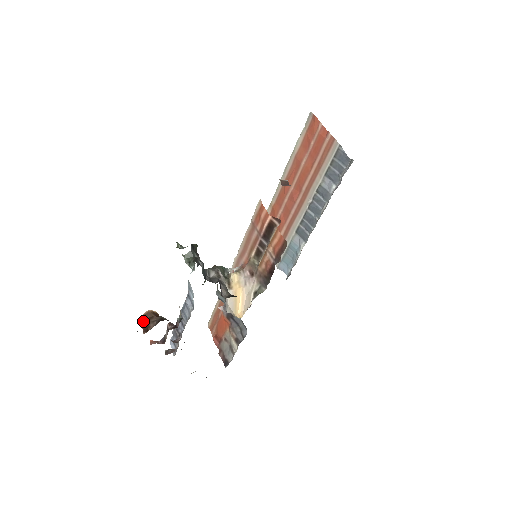
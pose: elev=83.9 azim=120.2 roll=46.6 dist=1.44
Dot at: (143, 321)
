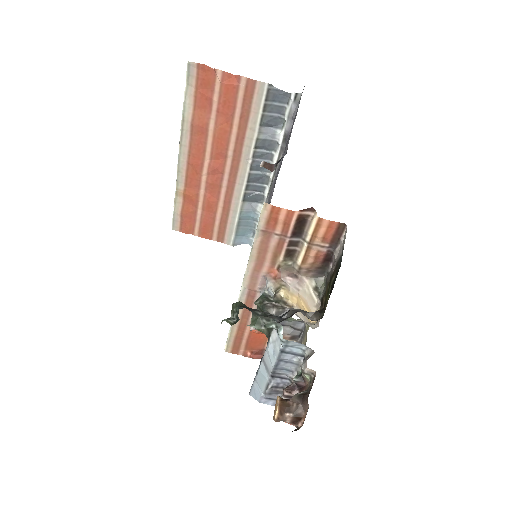
Dot at: (285, 418)
